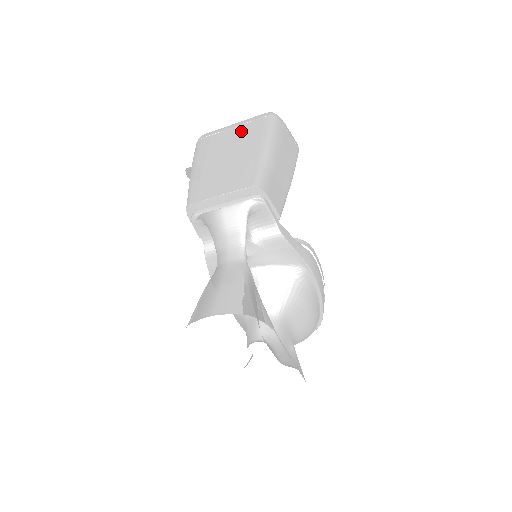
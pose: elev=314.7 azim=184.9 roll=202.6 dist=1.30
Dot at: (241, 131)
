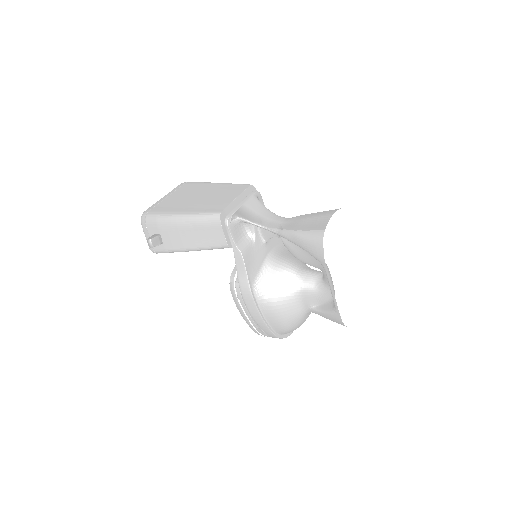
Dot at: (180, 192)
